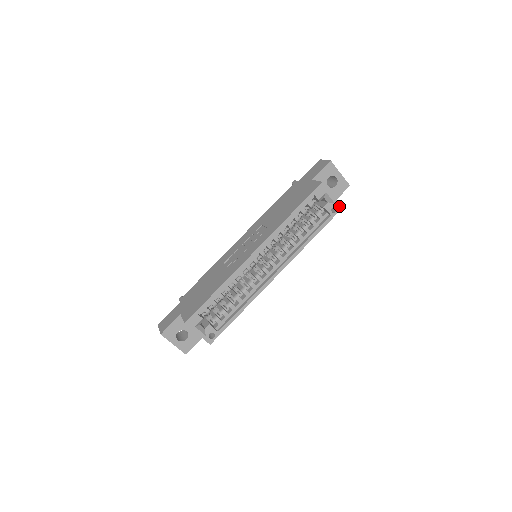
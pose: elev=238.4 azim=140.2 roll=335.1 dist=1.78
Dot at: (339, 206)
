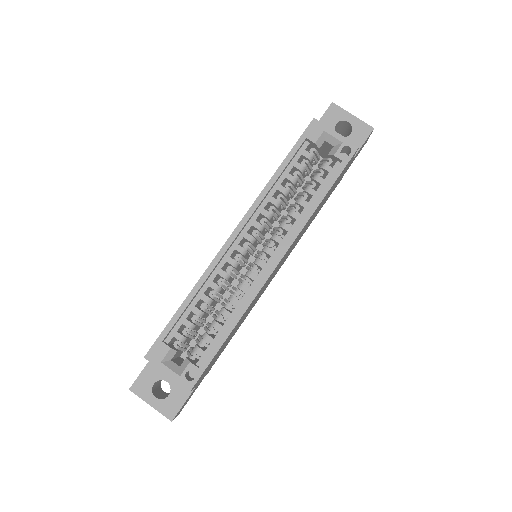
Dot at: (352, 146)
